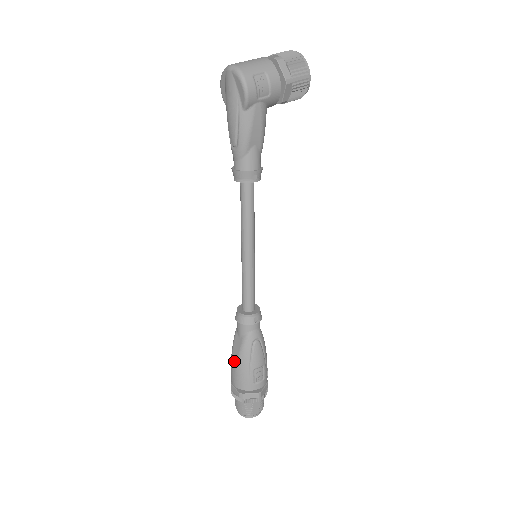
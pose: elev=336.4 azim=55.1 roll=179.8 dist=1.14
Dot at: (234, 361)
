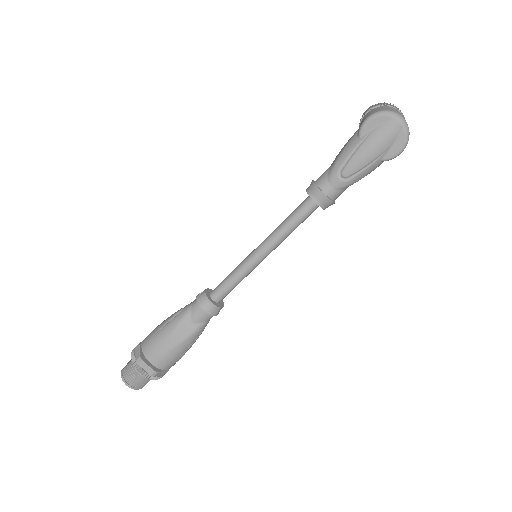
Dot at: (171, 343)
